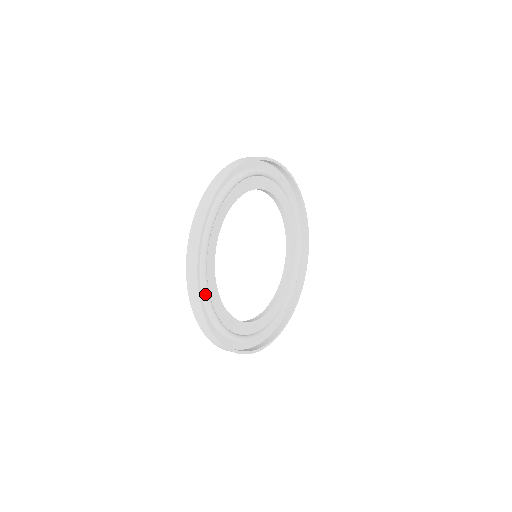
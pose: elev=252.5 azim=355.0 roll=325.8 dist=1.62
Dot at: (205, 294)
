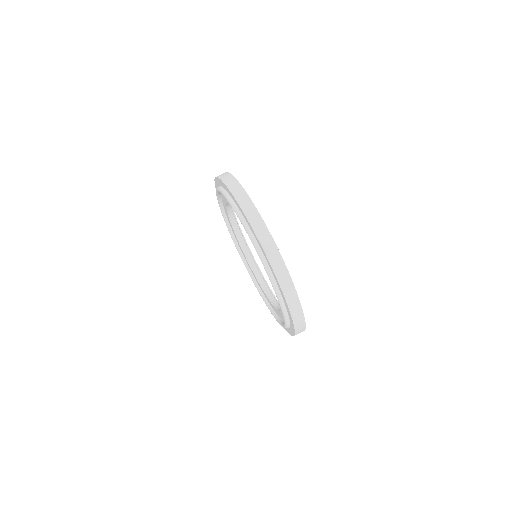
Dot at: occluded
